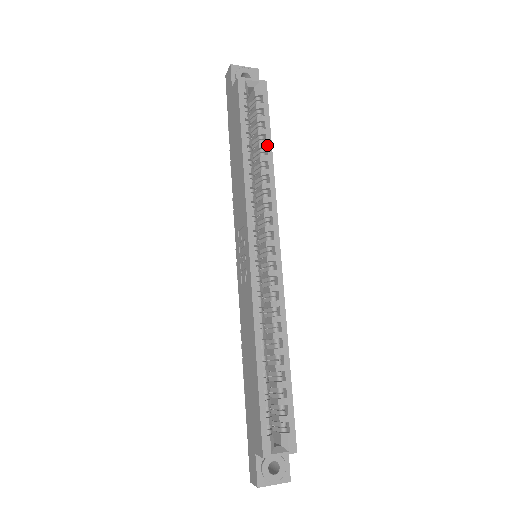
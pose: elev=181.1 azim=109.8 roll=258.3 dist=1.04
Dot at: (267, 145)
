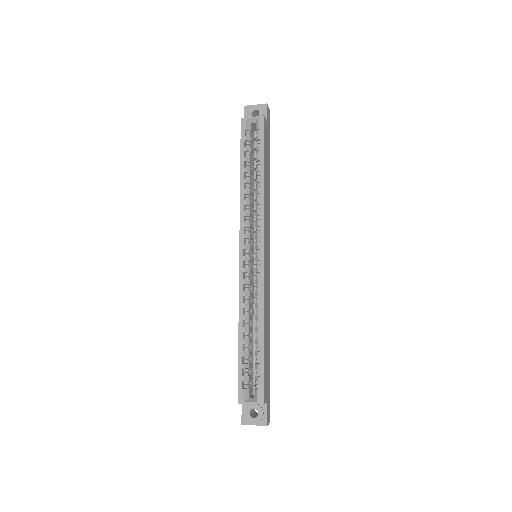
Dot at: (260, 169)
